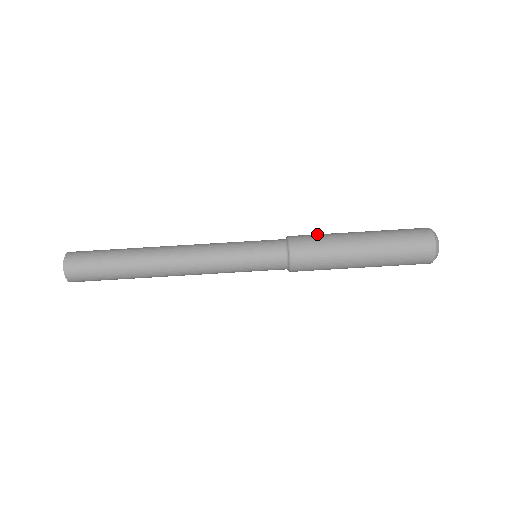
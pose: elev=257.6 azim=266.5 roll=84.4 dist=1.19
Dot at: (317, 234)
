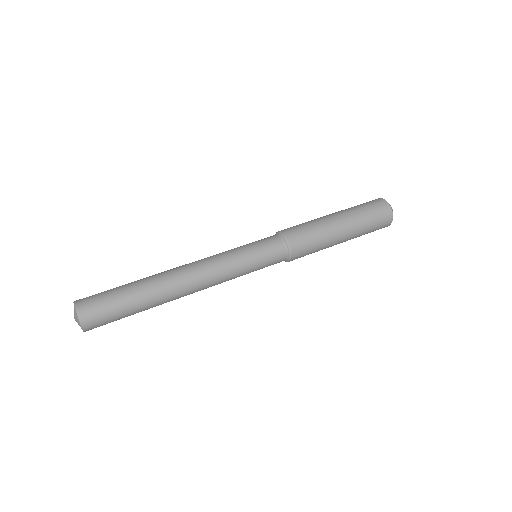
Dot at: occluded
